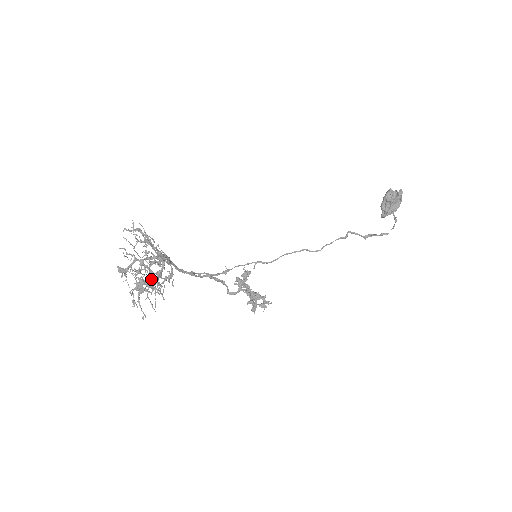
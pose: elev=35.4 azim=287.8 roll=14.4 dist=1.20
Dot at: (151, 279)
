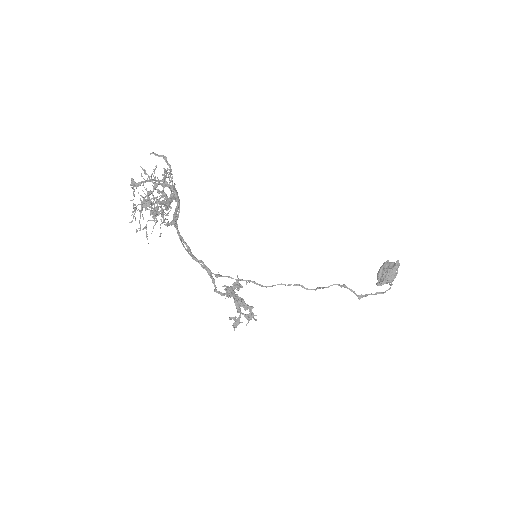
Dot at: (159, 201)
